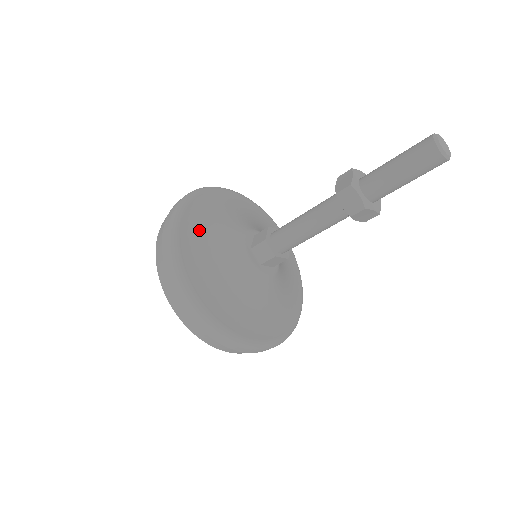
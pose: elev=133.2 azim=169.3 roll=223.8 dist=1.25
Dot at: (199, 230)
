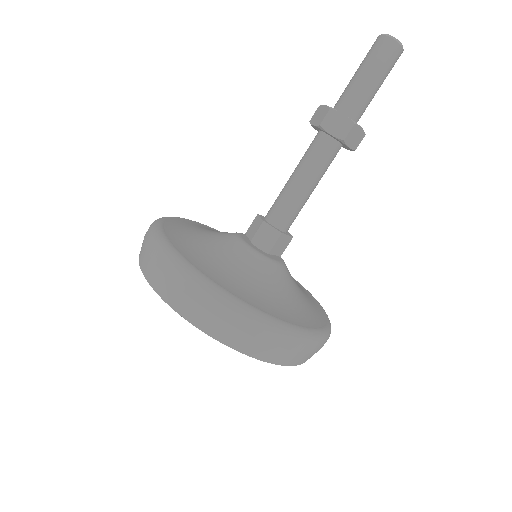
Dot at: (188, 240)
